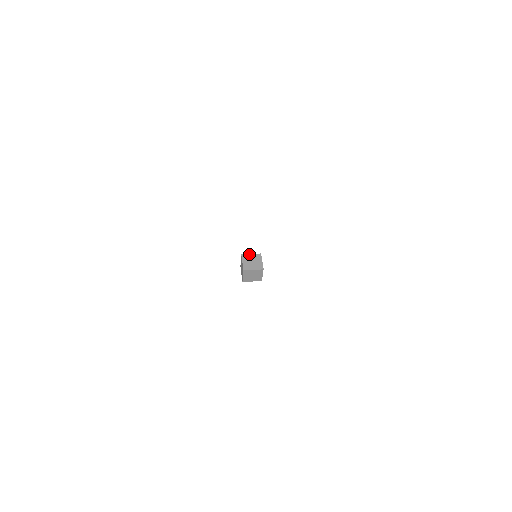
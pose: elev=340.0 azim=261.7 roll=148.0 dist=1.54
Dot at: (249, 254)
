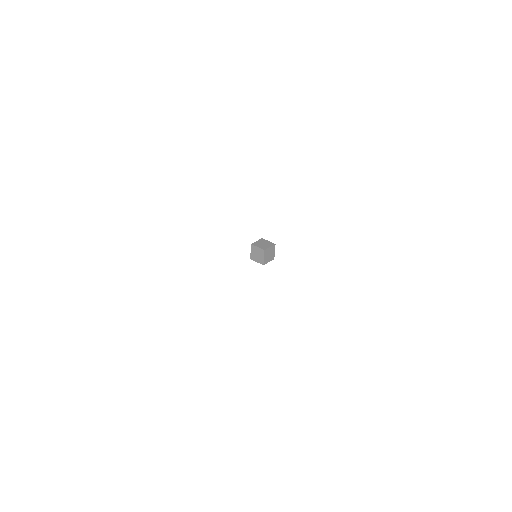
Dot at: (256, 247)
